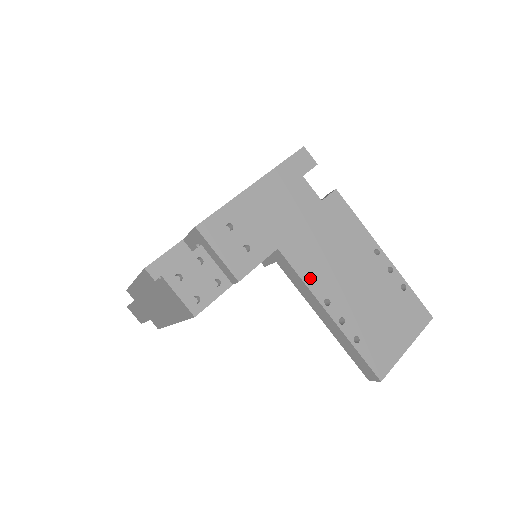
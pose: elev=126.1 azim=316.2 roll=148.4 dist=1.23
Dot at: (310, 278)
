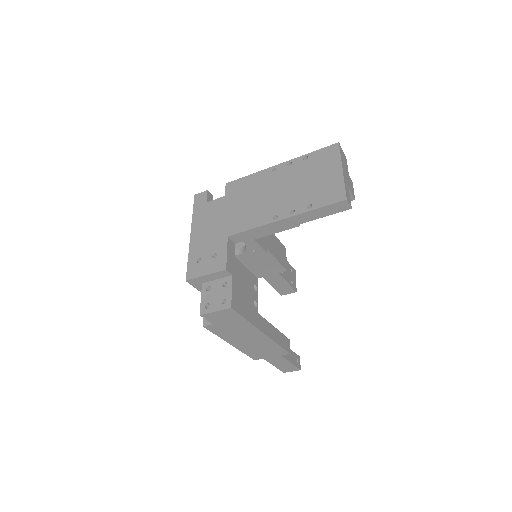
Dot at: (255, 223)
